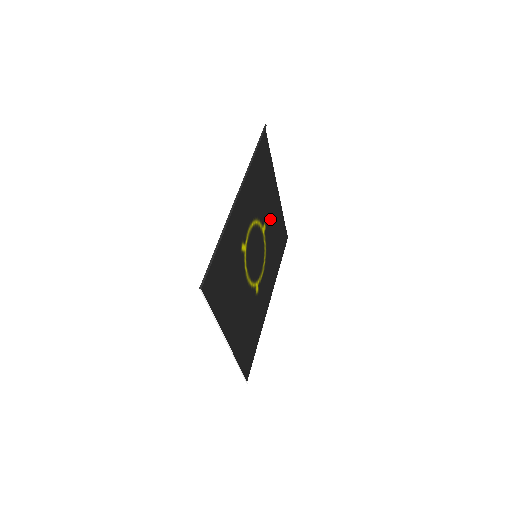
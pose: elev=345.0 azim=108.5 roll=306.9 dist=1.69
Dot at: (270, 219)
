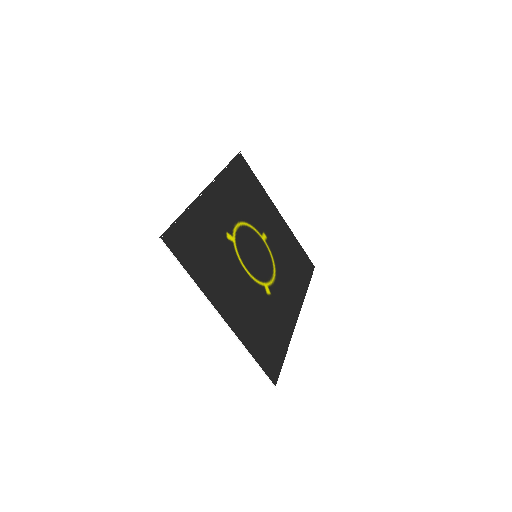
Dot at: (273, 234)
